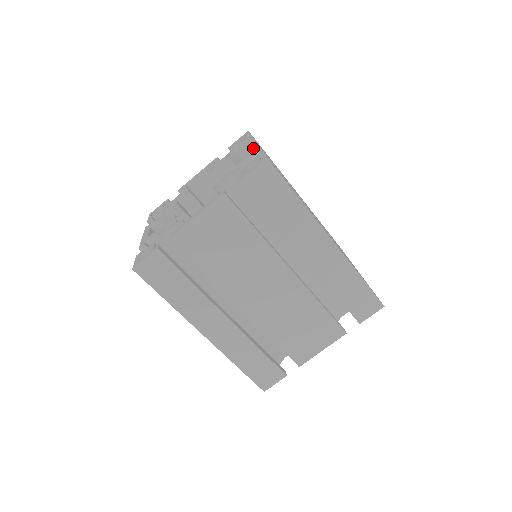
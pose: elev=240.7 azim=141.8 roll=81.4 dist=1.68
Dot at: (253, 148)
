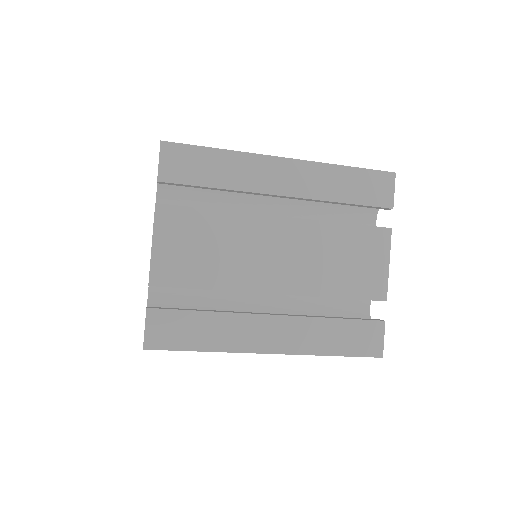
Dot at: occluded
